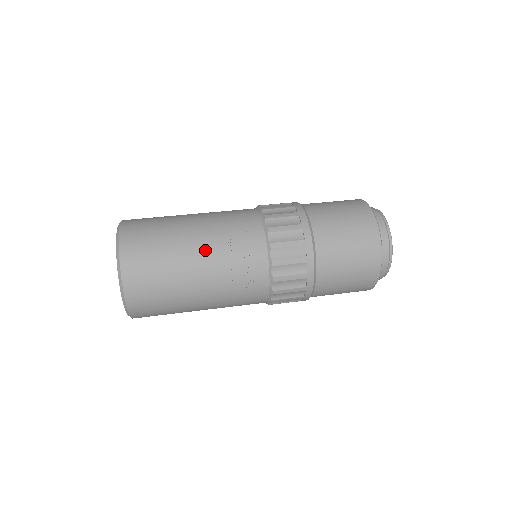
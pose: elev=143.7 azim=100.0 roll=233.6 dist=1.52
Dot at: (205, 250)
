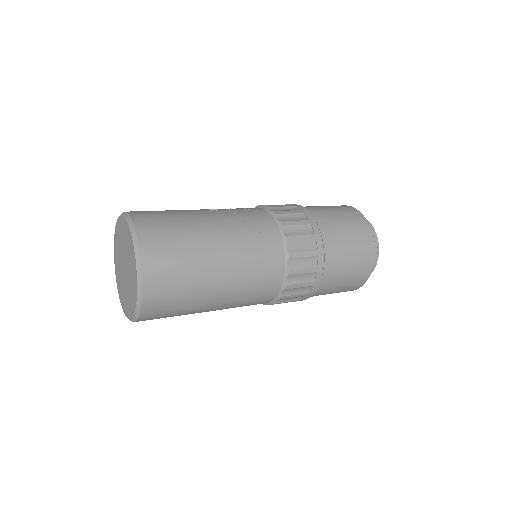
Dot at: (209, 210)
